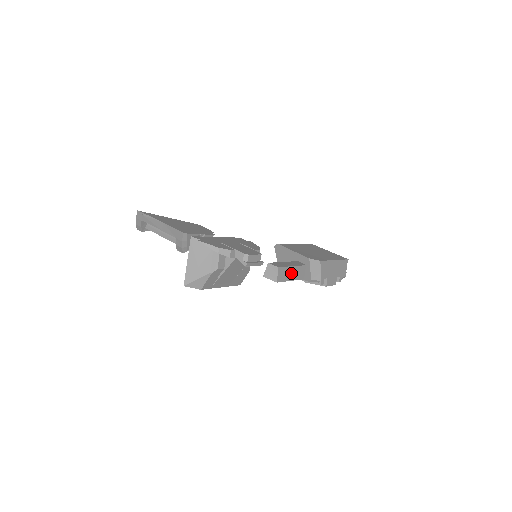
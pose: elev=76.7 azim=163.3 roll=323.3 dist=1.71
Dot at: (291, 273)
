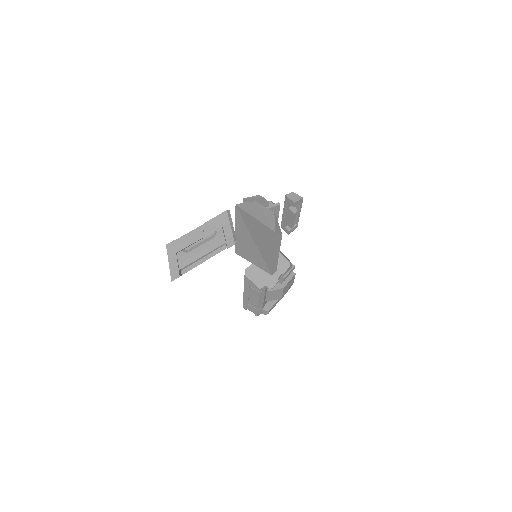
Dot at: occluded
